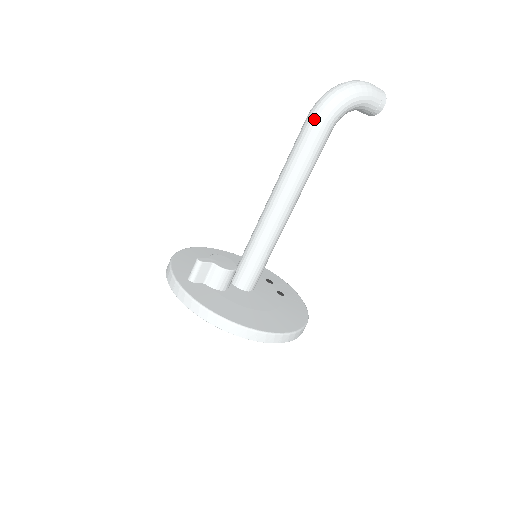
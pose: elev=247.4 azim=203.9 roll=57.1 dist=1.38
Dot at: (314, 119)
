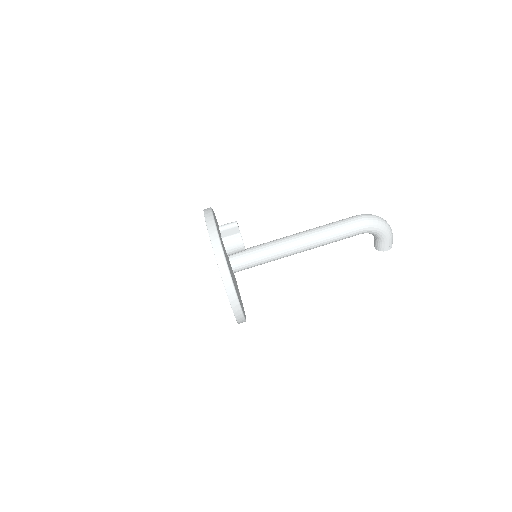
Dot at: (360, 220)
